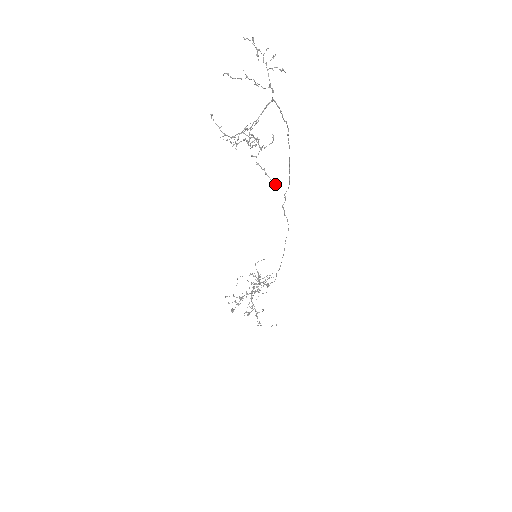
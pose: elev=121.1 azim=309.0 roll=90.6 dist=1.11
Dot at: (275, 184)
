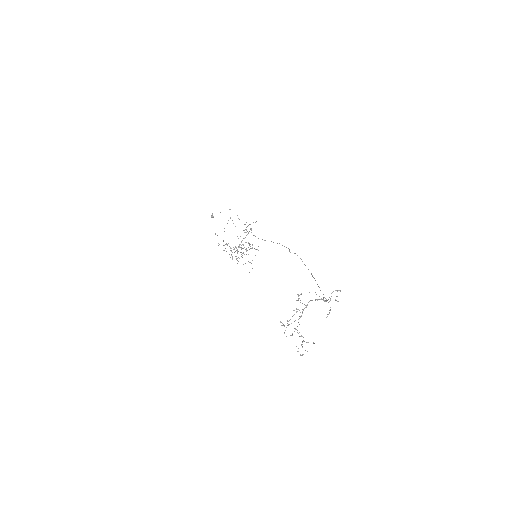
Dot at: (303, 354)
